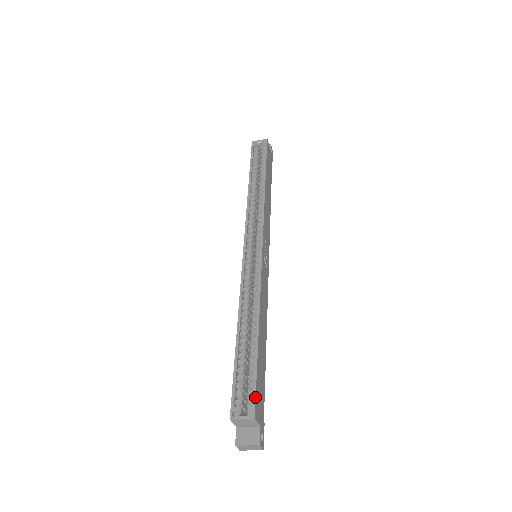
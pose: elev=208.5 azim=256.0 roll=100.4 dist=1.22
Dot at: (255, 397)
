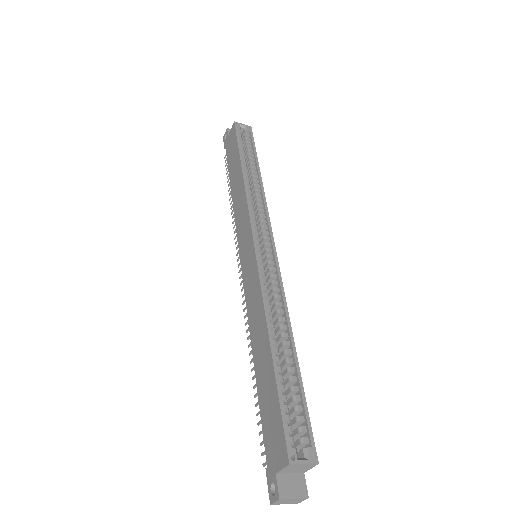
Dot at: occluded
